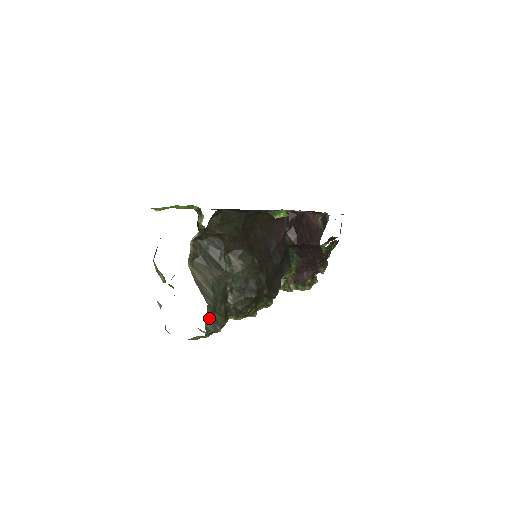
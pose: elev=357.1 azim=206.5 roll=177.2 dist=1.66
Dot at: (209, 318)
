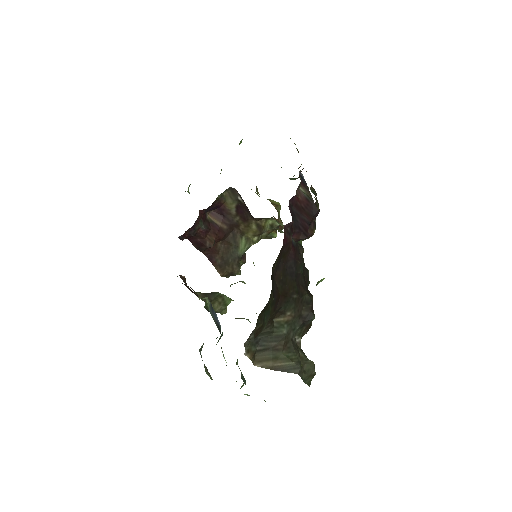
Dot at: (304, 377)
